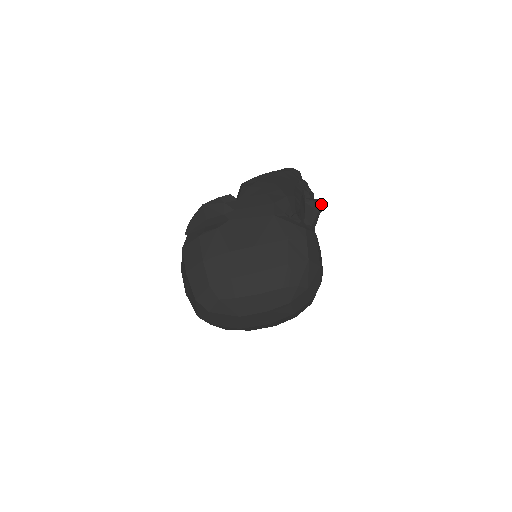
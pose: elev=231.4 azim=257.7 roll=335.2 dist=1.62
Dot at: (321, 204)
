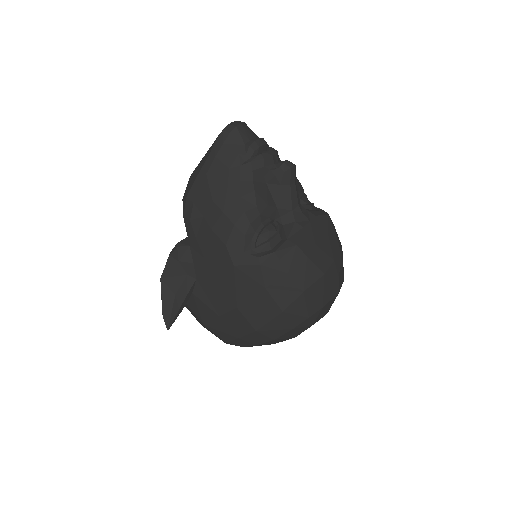
Dot at: (288, 172)
